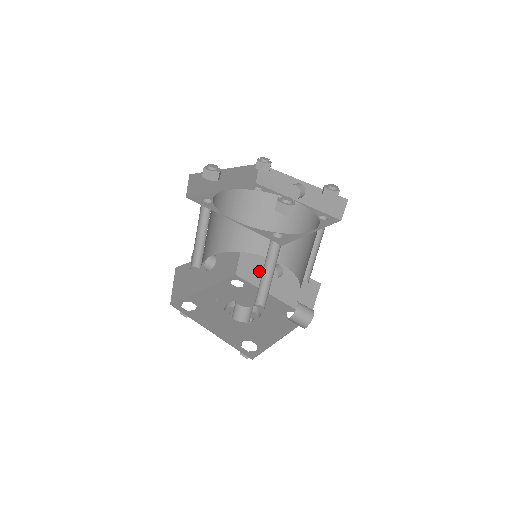
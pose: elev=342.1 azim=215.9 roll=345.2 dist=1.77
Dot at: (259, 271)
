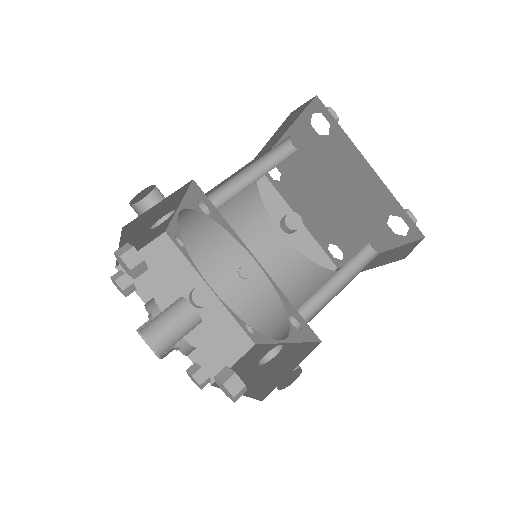
Dot at: (166, 283)
